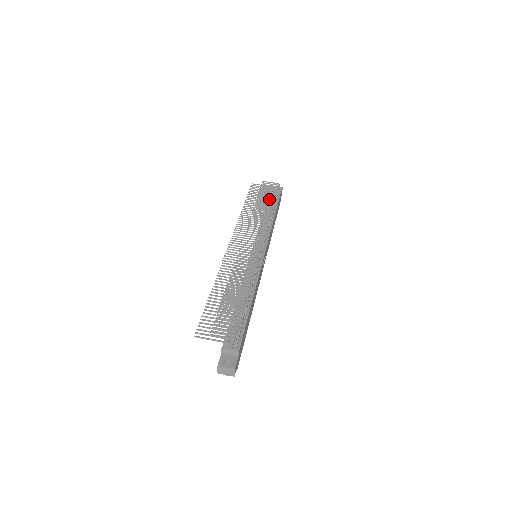
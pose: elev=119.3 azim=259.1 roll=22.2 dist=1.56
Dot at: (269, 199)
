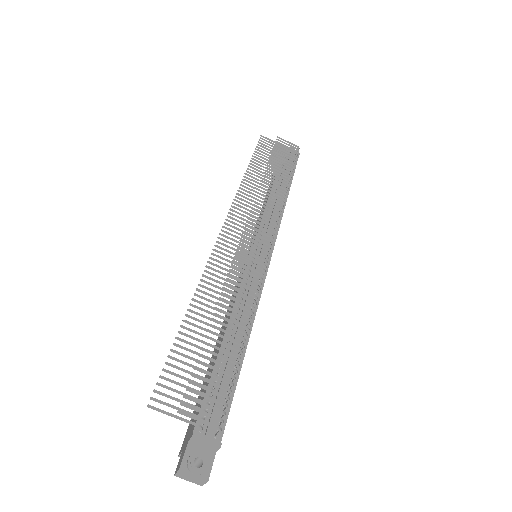
Dot at: occluded
